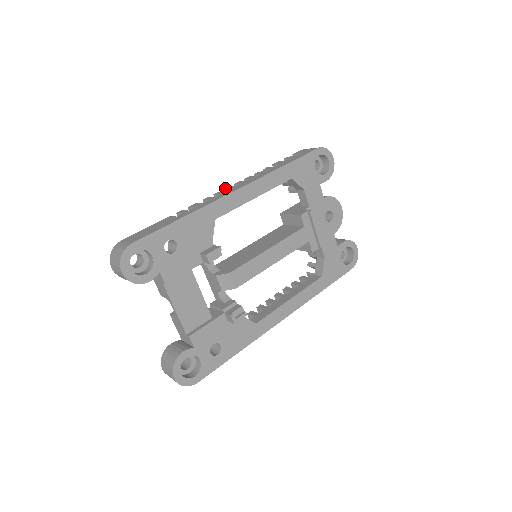
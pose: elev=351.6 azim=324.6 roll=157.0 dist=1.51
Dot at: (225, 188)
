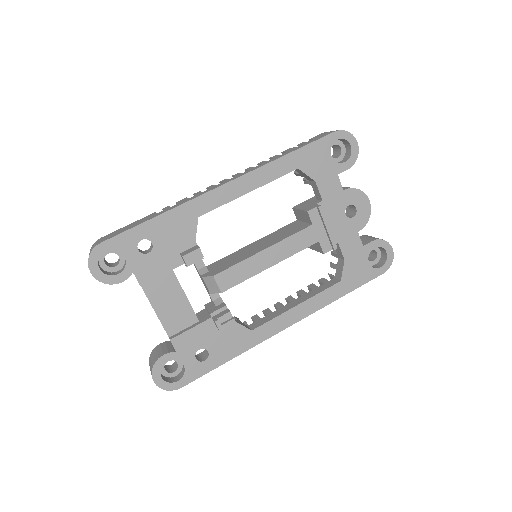
Dot at: (220, 181)
